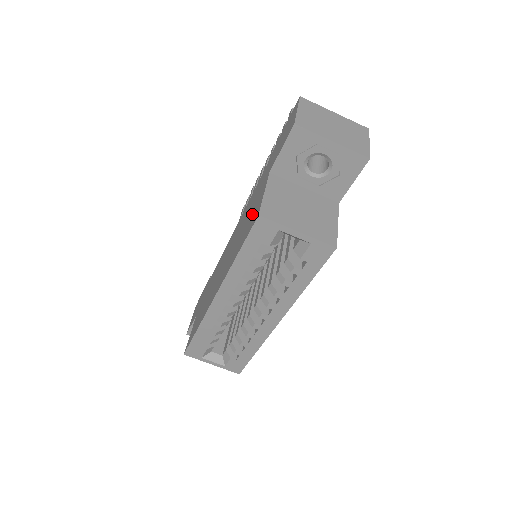
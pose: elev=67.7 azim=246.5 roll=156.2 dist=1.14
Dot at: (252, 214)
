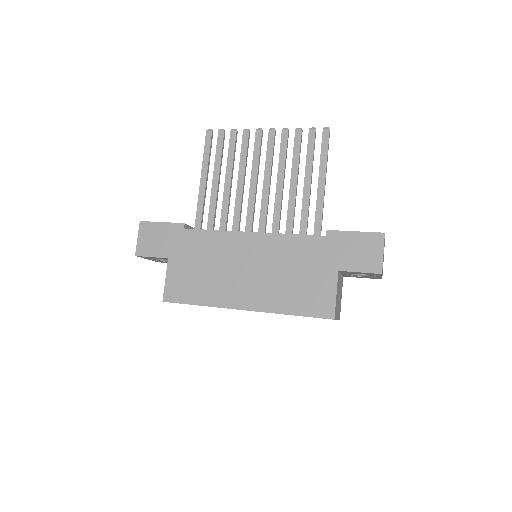
Dot at: (314, 292)
